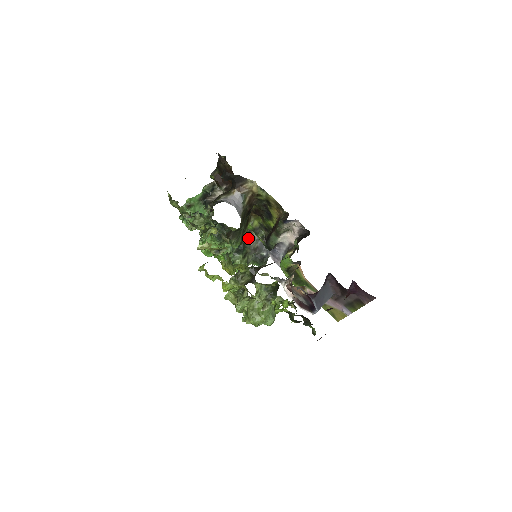
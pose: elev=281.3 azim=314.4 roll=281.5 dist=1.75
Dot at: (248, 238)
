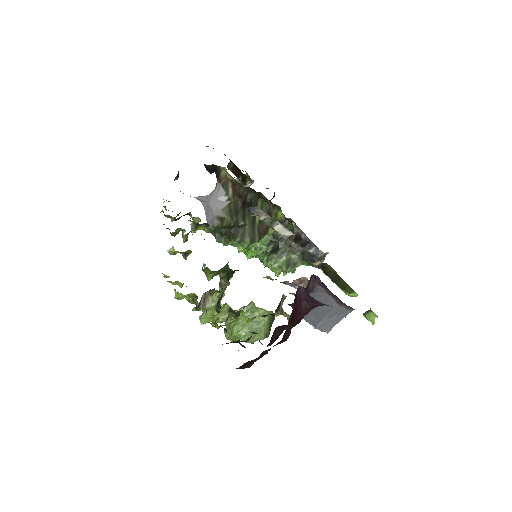
Dot at: occluded
